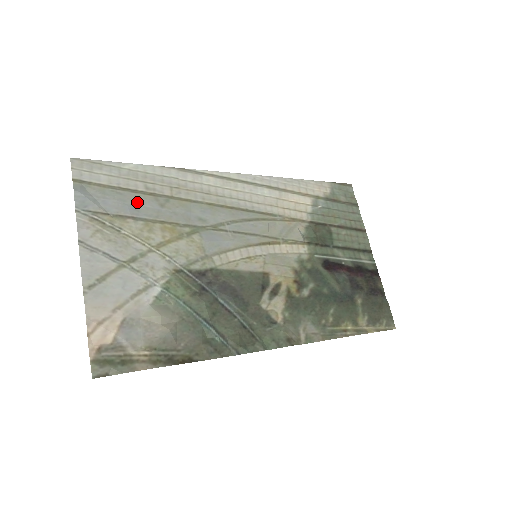
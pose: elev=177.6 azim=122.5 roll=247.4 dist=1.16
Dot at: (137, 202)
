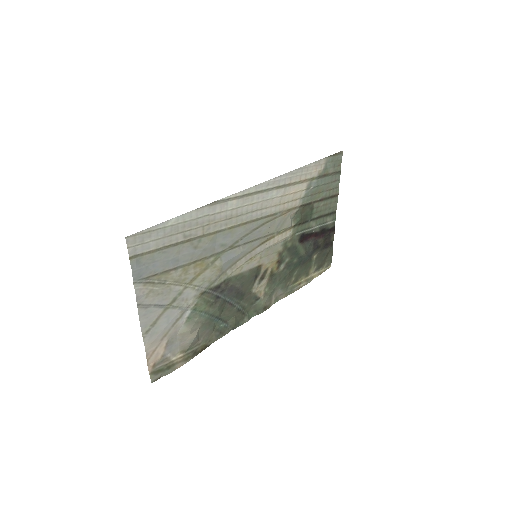
Dot at: (177, 253)
